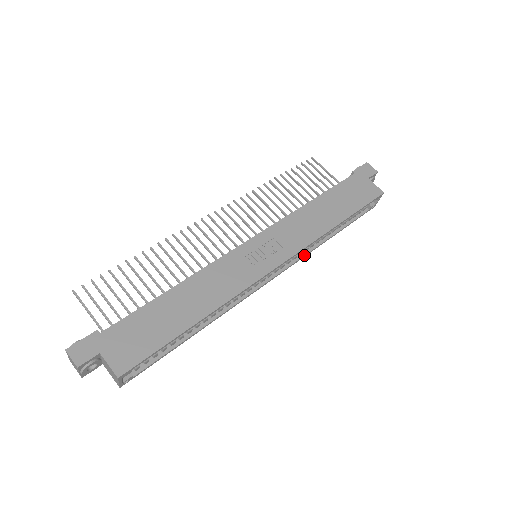
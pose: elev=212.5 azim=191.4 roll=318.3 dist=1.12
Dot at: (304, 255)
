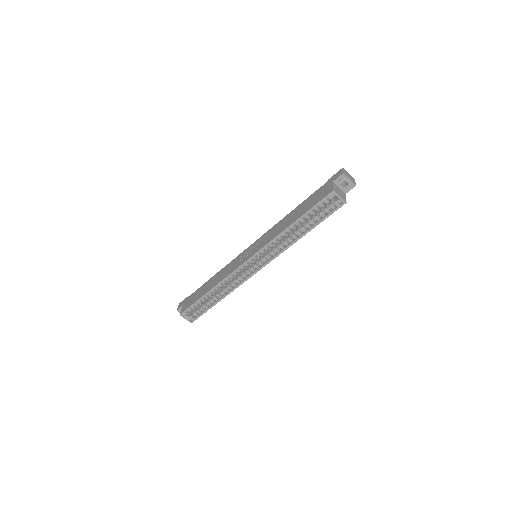
Dot at: (280, 251)
